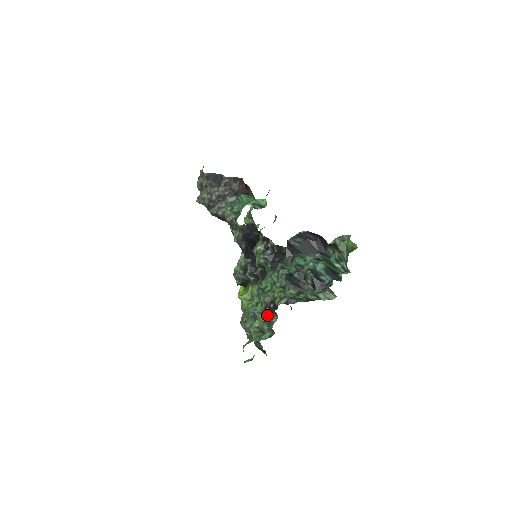
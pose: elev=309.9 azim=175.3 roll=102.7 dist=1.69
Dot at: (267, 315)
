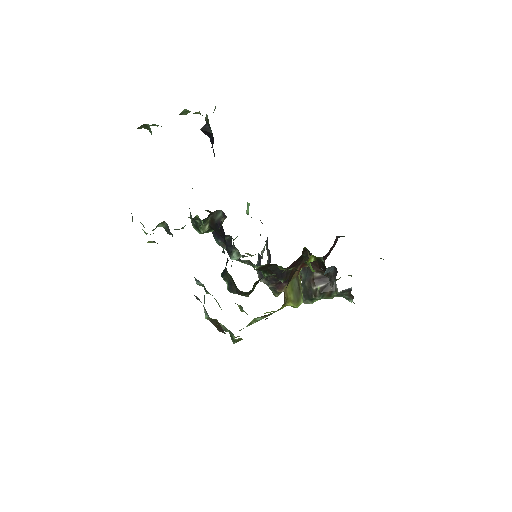
Dot at: occluded
